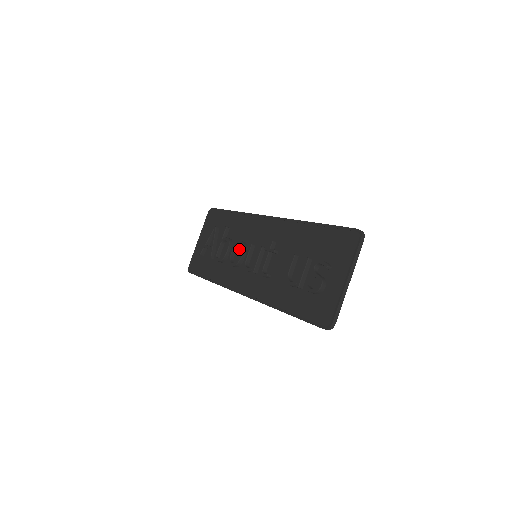
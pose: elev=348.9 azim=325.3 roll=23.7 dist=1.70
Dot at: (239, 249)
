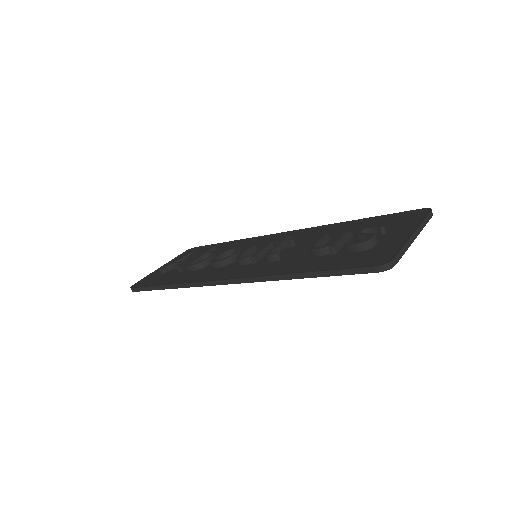
Dot at: occluded
